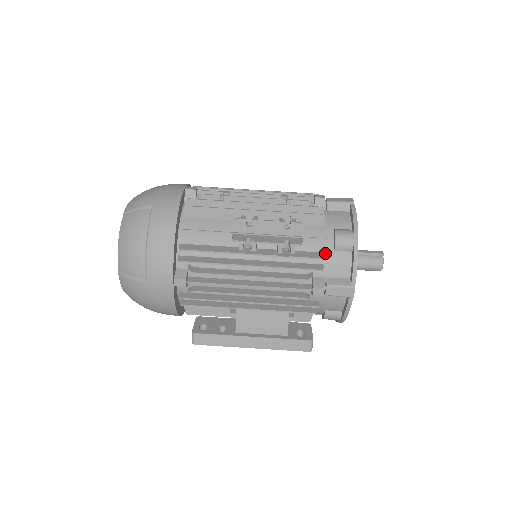
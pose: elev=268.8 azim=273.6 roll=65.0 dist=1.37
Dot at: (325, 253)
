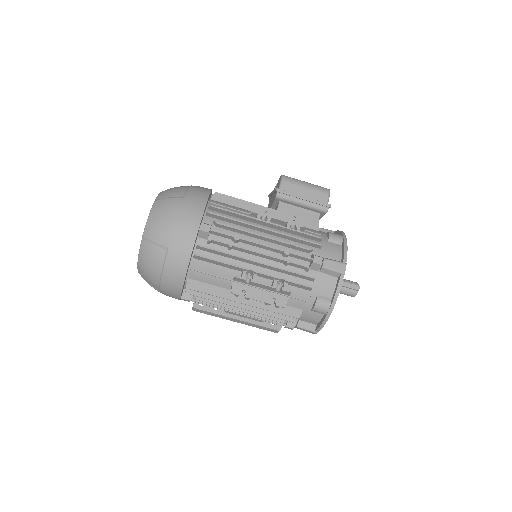
Dot at: (303, 310)
